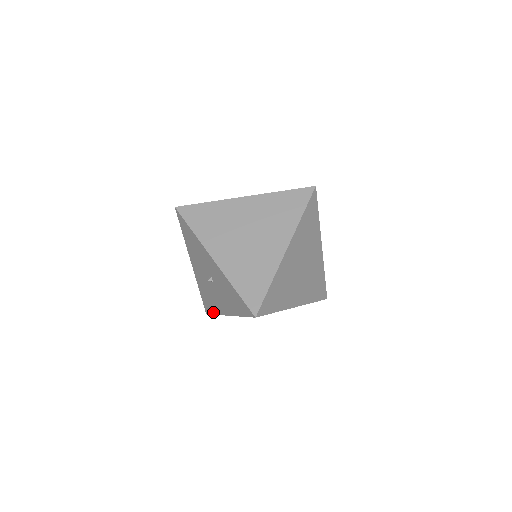
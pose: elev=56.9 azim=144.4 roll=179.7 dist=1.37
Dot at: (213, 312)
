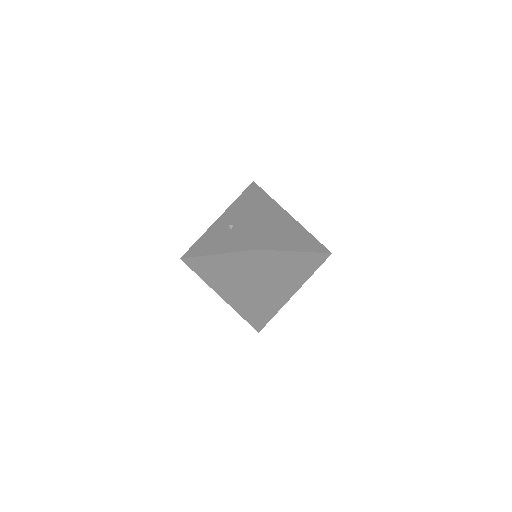
Dot at: (195, 255)
